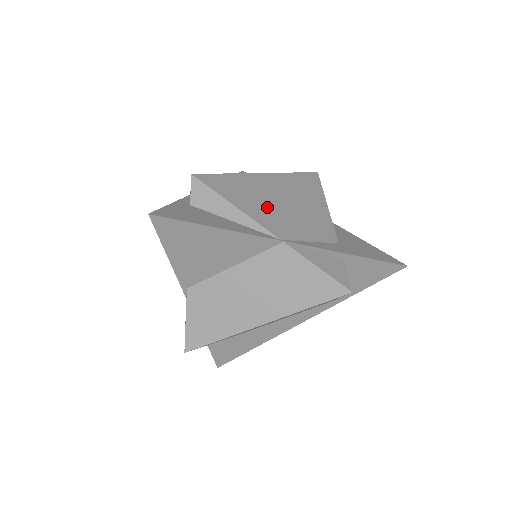
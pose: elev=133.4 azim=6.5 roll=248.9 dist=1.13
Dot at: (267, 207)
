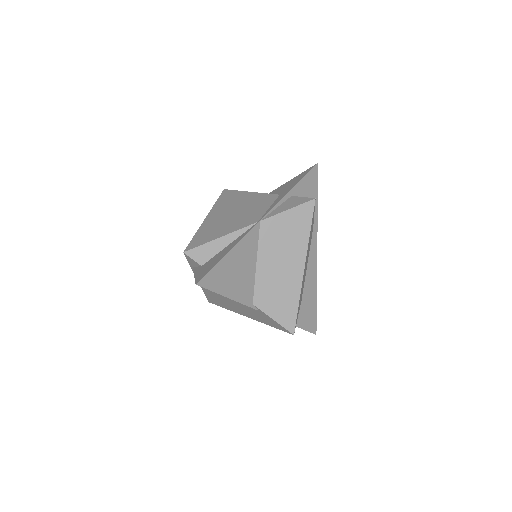
Dot at: (231, 222)
